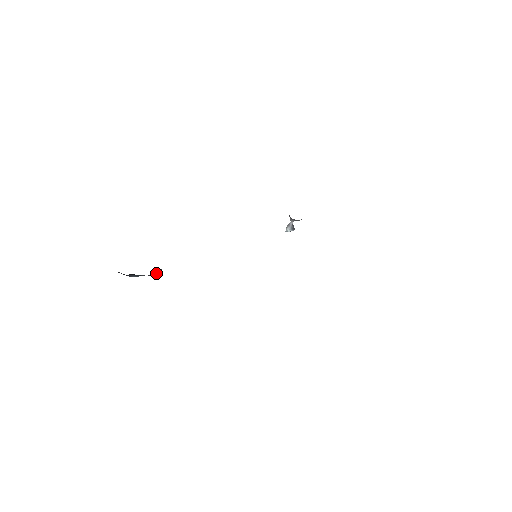
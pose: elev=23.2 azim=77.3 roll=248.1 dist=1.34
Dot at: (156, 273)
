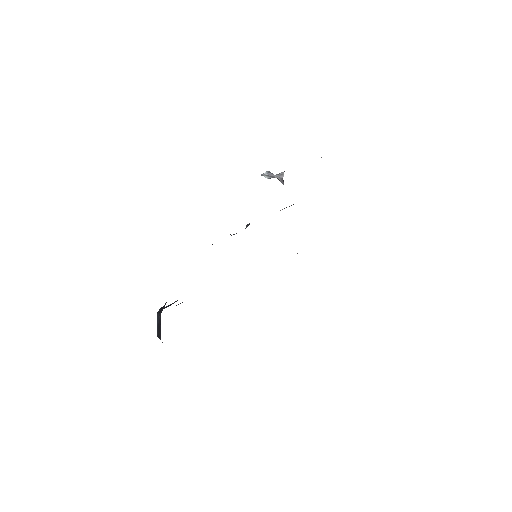
Dot at: occluded
